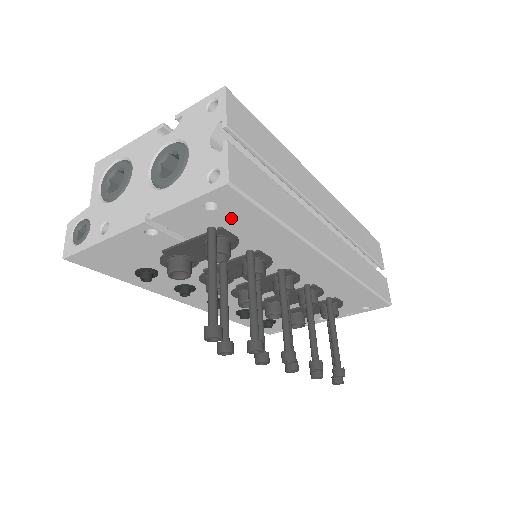
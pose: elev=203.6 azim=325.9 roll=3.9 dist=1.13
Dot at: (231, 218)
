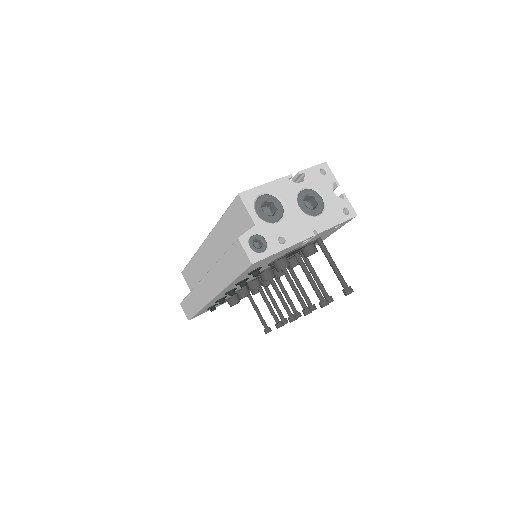
Dot at: (330, 232)
